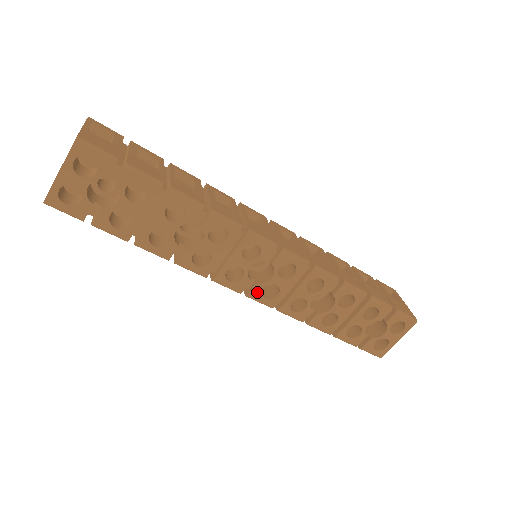
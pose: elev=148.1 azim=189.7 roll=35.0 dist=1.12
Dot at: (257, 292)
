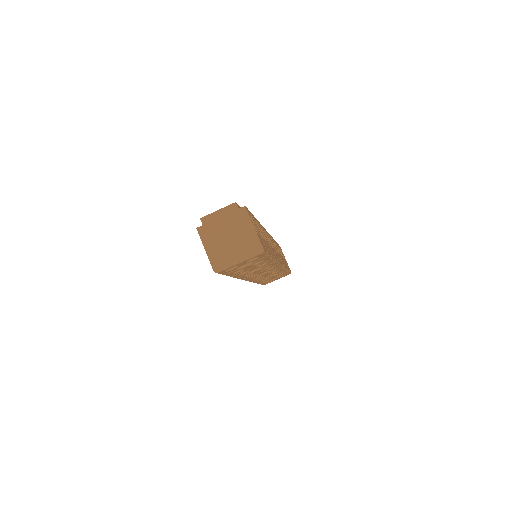
Dot at: occluded
